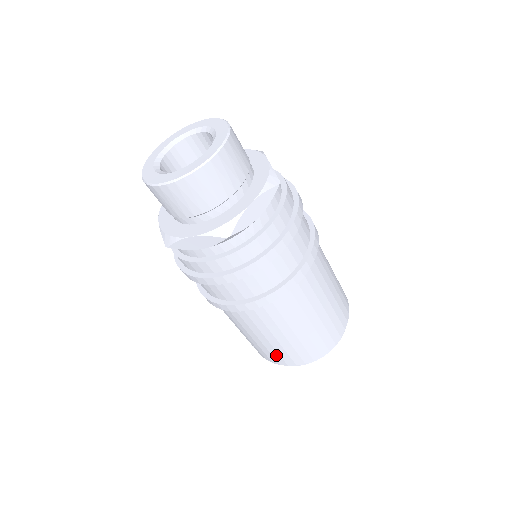
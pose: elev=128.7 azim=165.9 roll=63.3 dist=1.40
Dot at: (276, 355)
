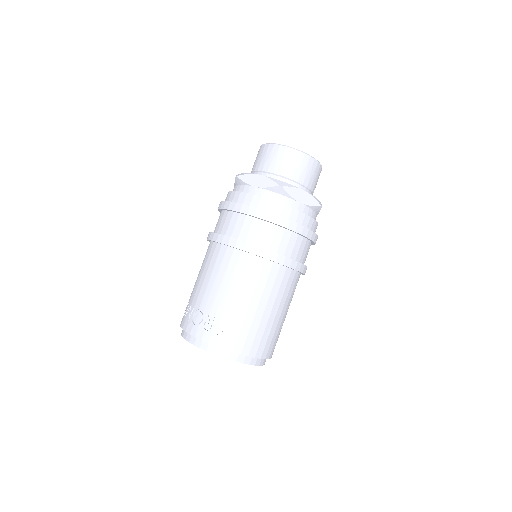
Dot at: (251, 337)
